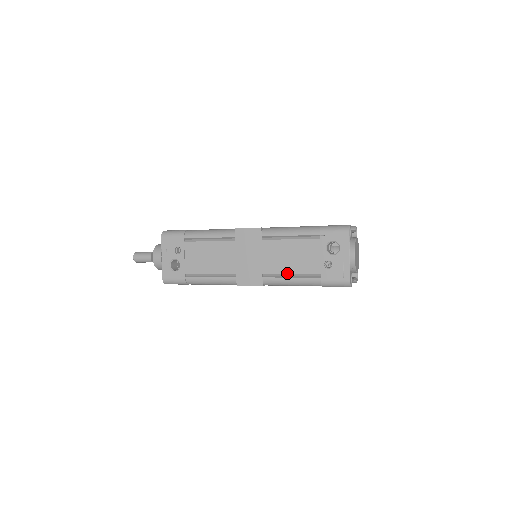
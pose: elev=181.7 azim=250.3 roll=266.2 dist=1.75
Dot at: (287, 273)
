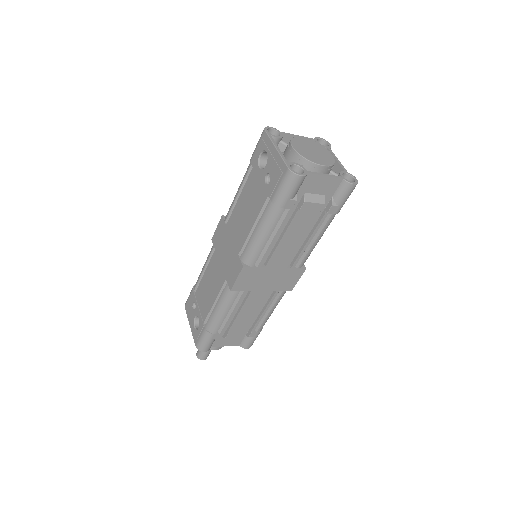
Dot at: (250, 230)
